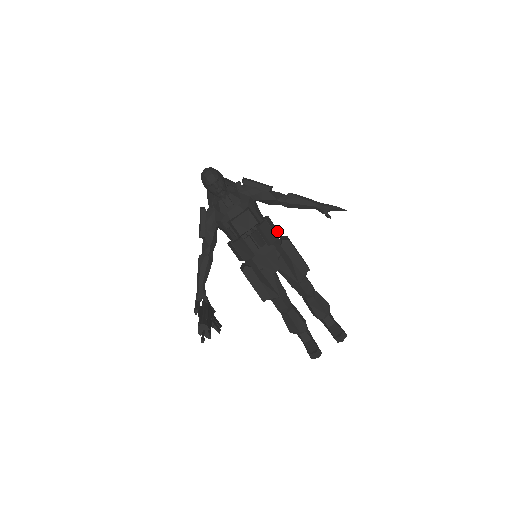
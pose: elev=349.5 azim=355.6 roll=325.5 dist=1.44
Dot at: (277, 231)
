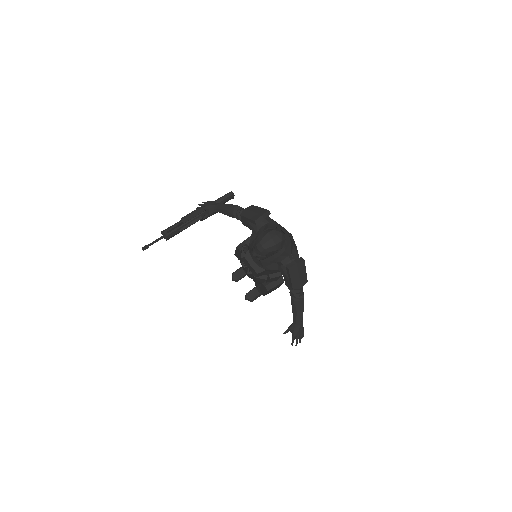
Dot at: (275, 280)
